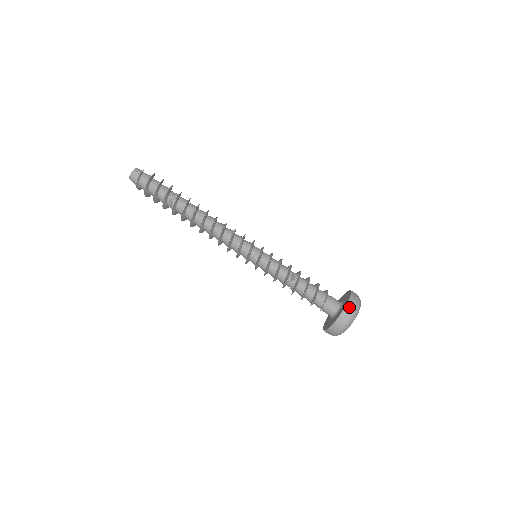
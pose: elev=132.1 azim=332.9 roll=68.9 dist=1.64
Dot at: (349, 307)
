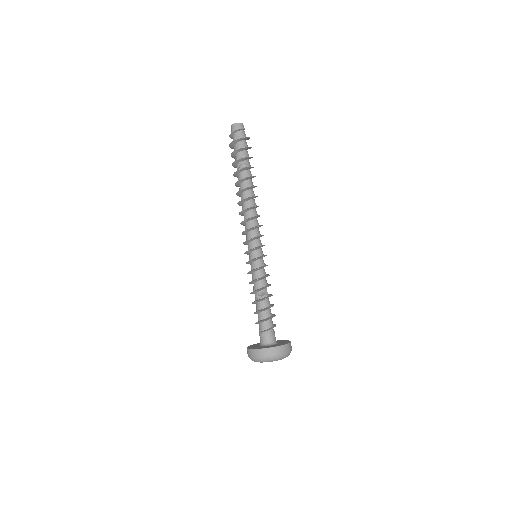
Dot at: (272, 350)
